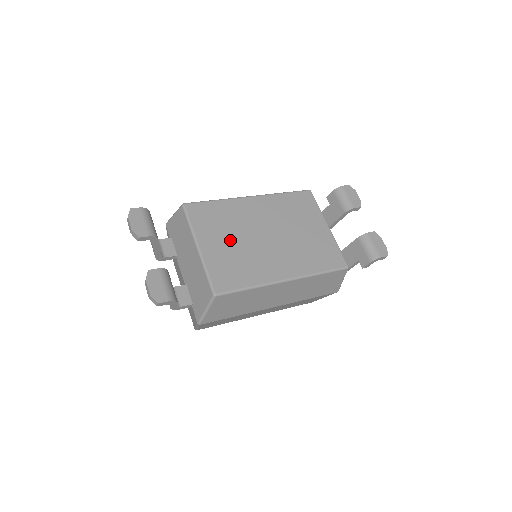
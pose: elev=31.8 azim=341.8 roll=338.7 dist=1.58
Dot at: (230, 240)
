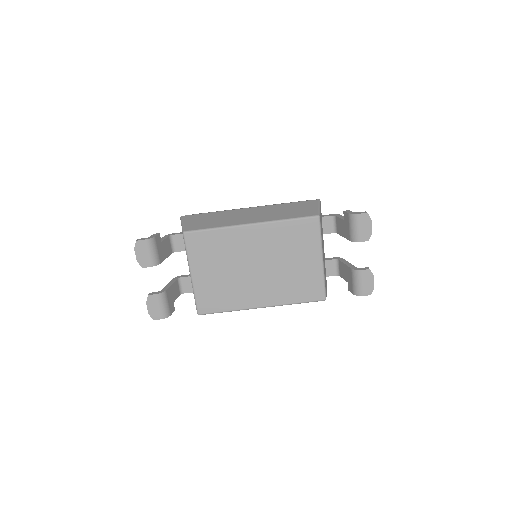
Dot at: (220, 270)
